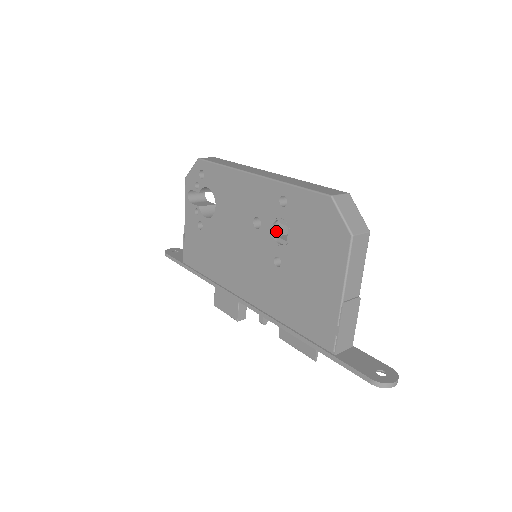
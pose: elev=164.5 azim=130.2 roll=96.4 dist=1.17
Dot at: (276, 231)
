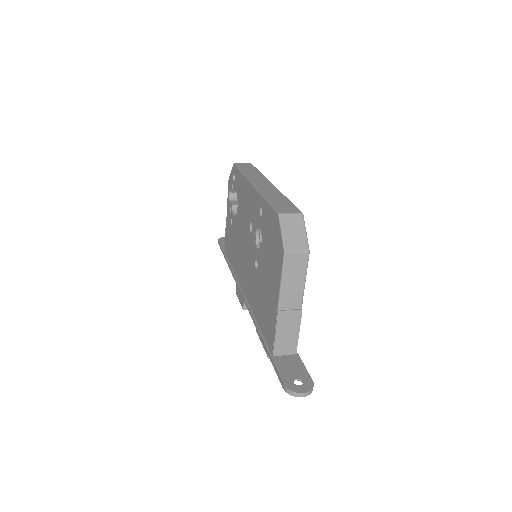
Dot at: (259, 237)
